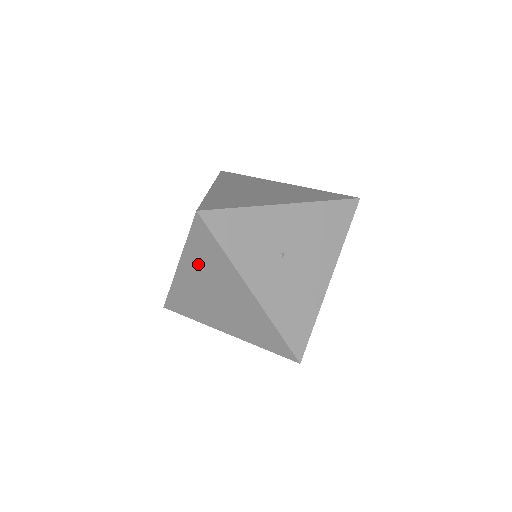
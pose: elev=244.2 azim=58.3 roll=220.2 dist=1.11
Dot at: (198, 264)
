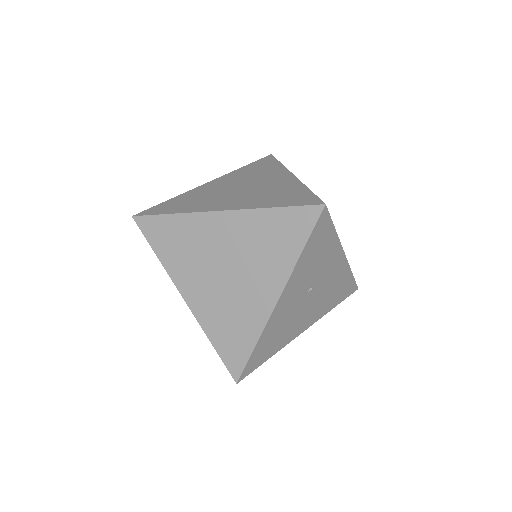
Dot at: (252, 232)
